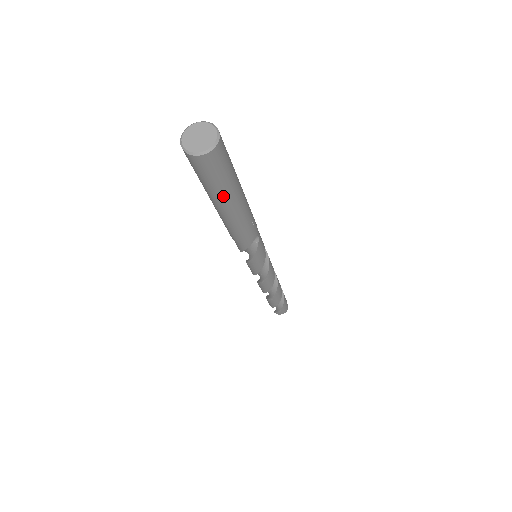
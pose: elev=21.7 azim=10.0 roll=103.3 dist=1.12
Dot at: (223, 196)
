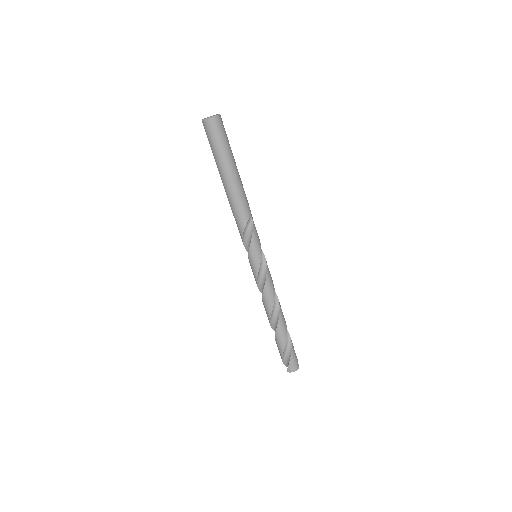
Dot at: (224, 158)
